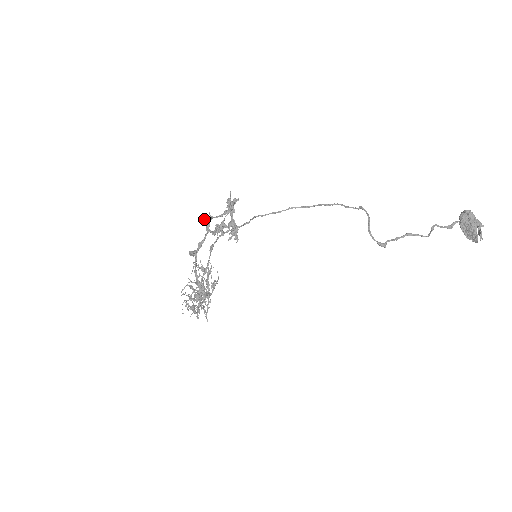
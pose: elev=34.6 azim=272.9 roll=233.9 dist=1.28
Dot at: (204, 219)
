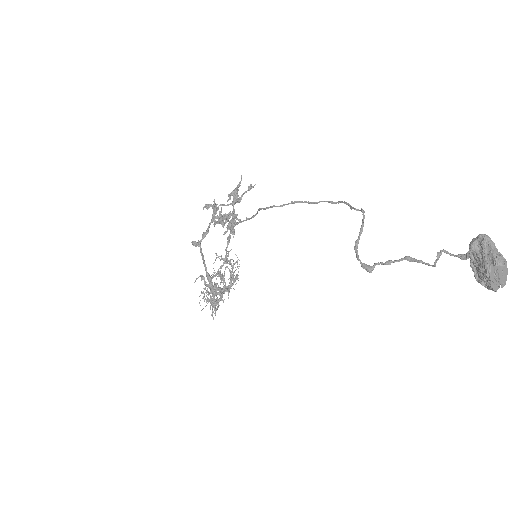
Dot at: (206, 207)
